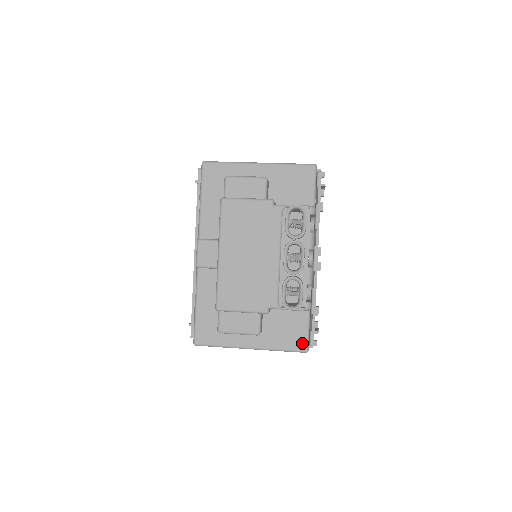
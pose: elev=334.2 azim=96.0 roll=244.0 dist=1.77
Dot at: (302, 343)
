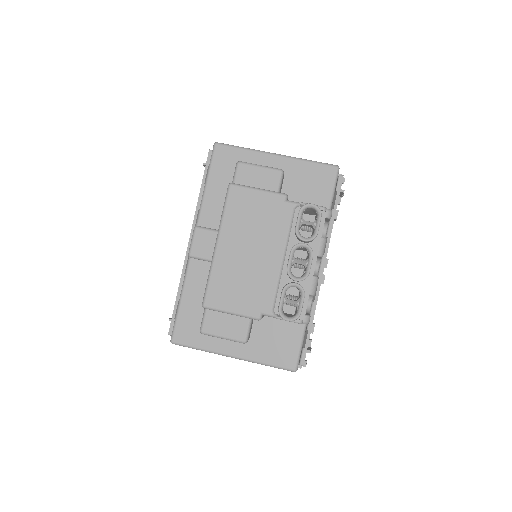
Dot at: (292, 360)
